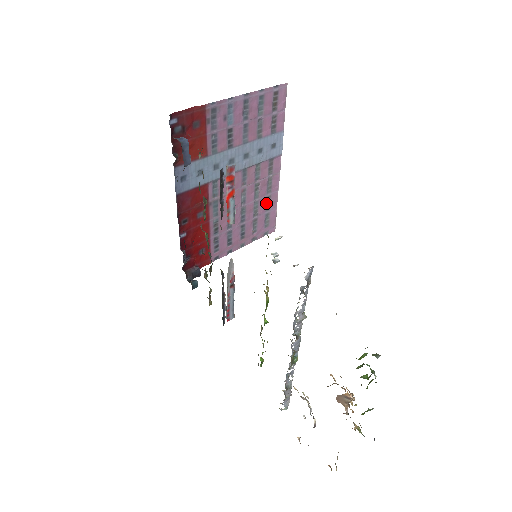
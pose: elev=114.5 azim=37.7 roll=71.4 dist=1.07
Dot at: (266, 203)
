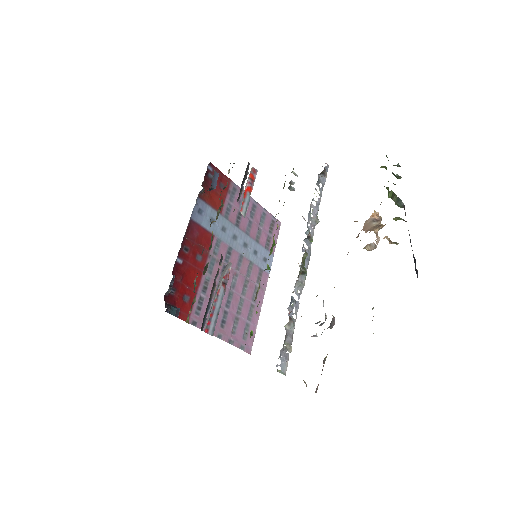
Dot at: (249, 310)
